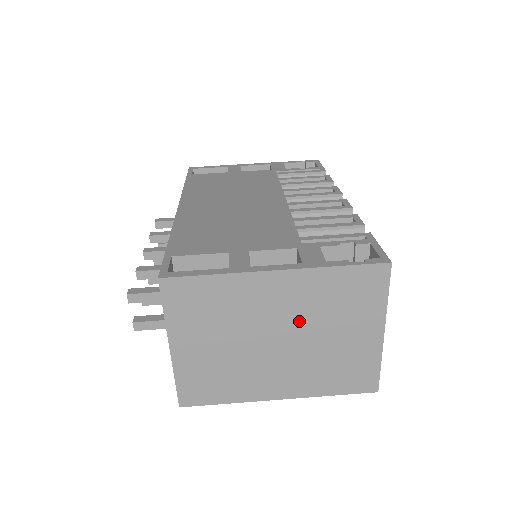
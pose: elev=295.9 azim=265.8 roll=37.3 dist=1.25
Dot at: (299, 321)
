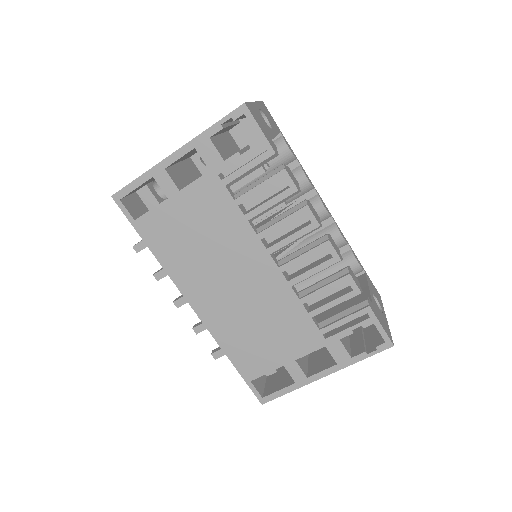
Dot at: occluded
